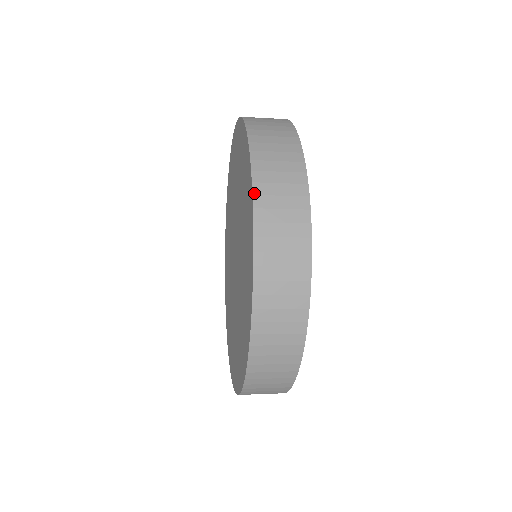
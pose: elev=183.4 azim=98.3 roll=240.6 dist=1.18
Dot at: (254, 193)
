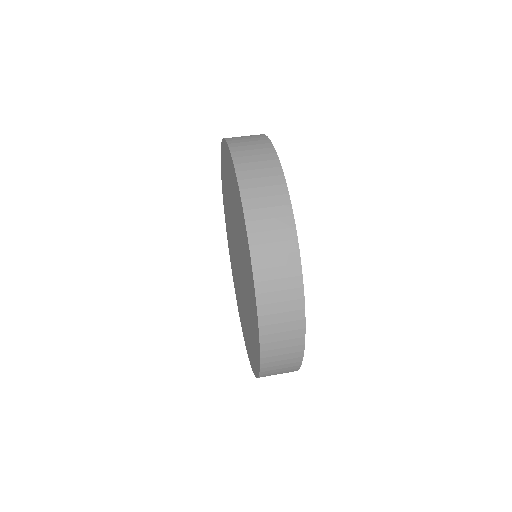
Dot at: occluded
